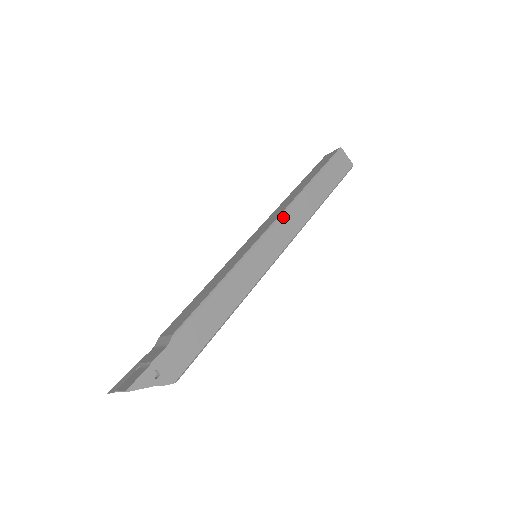
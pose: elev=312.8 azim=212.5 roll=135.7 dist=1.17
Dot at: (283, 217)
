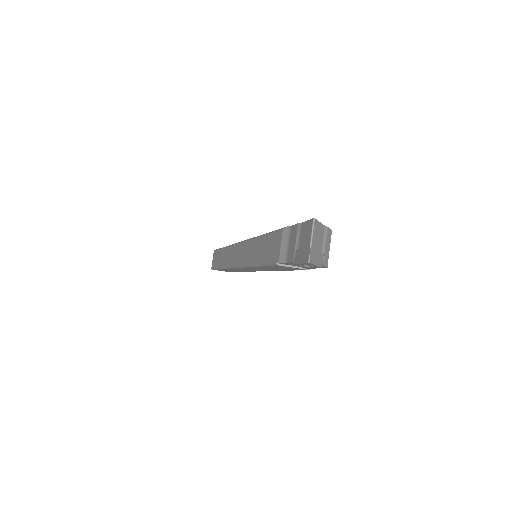
Dot at: occluded
